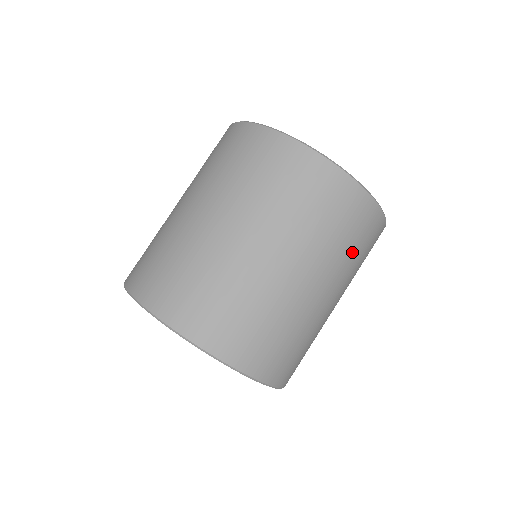
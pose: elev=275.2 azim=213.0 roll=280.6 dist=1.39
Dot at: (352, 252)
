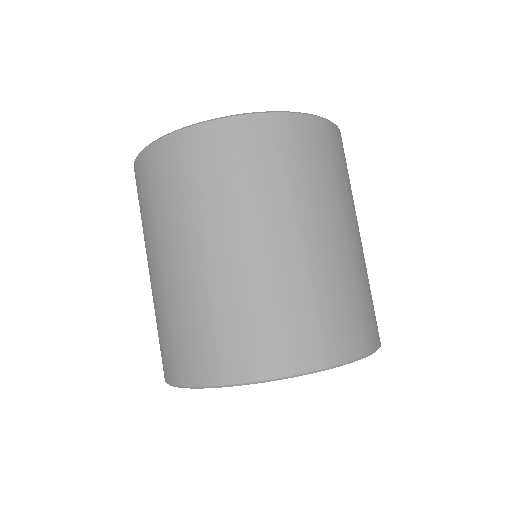
Dot at: (246, 181)
